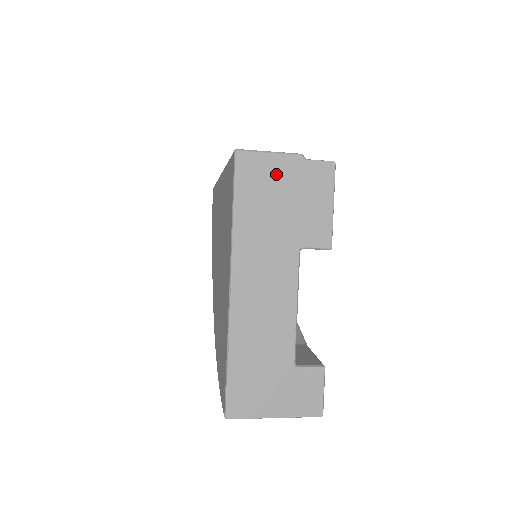
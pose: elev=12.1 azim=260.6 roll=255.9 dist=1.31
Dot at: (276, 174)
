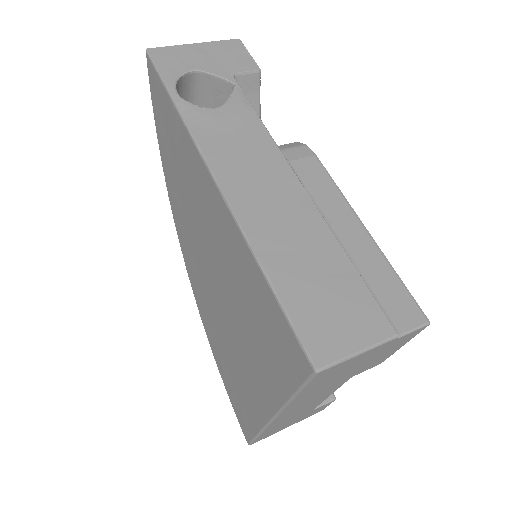
Dot at: (356, 361)
